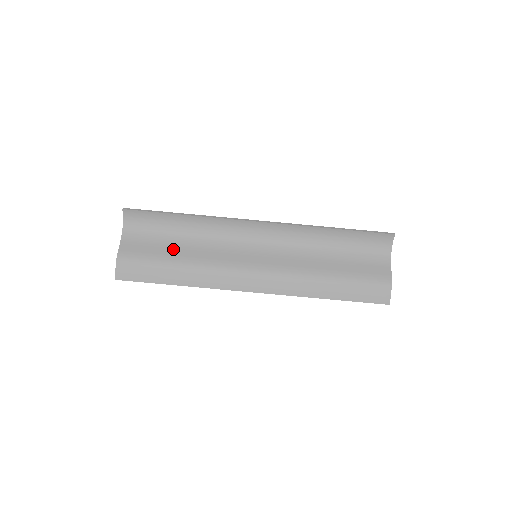
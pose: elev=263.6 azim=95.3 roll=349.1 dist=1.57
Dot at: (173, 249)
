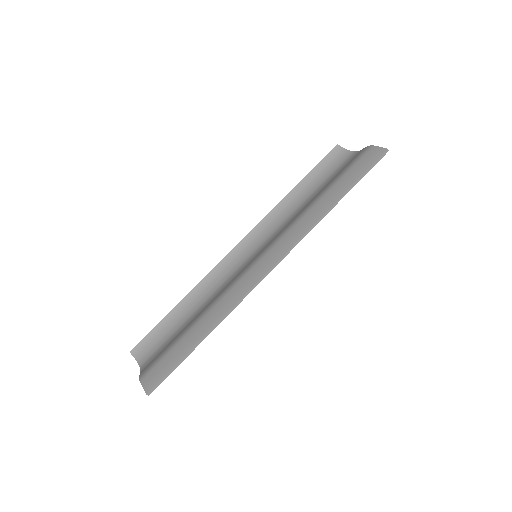
Dot at: (187, 326)
